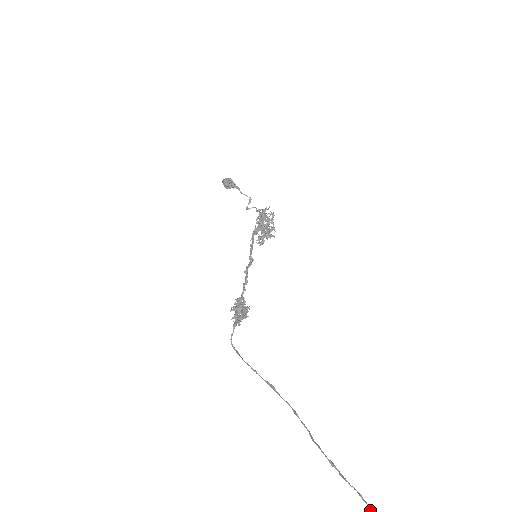
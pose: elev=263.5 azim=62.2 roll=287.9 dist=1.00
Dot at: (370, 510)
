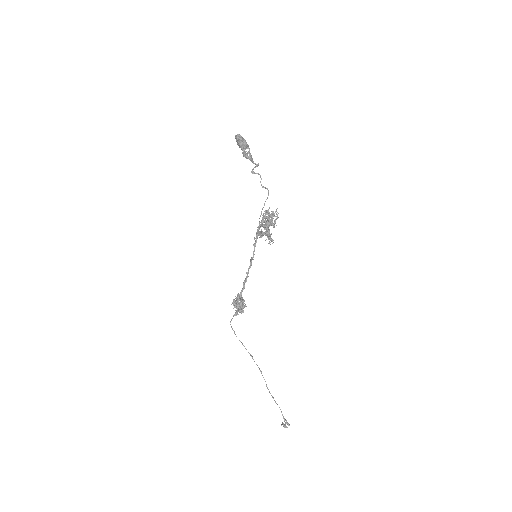
Dot at: (283, 417)
